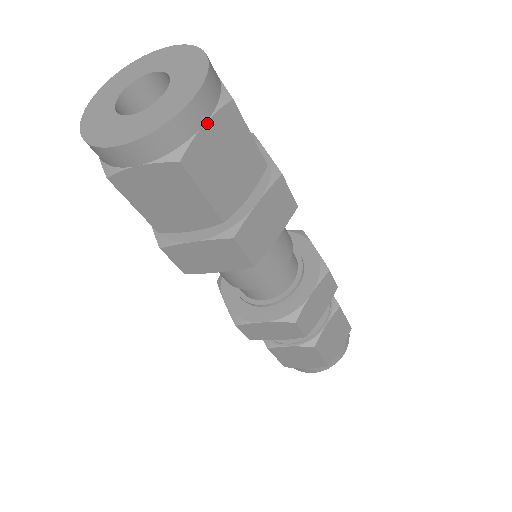
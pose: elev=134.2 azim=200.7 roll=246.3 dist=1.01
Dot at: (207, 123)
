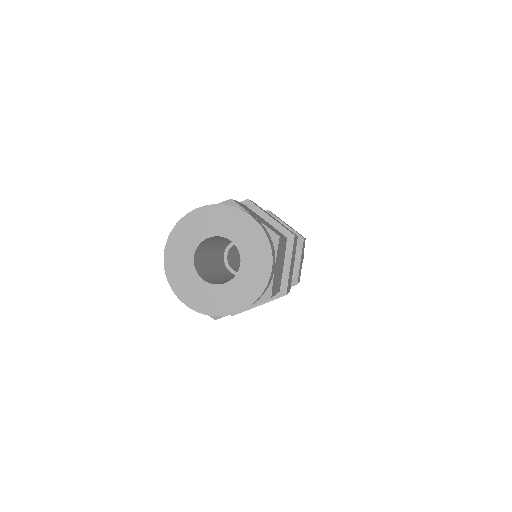
Dot at: (275, 265)
